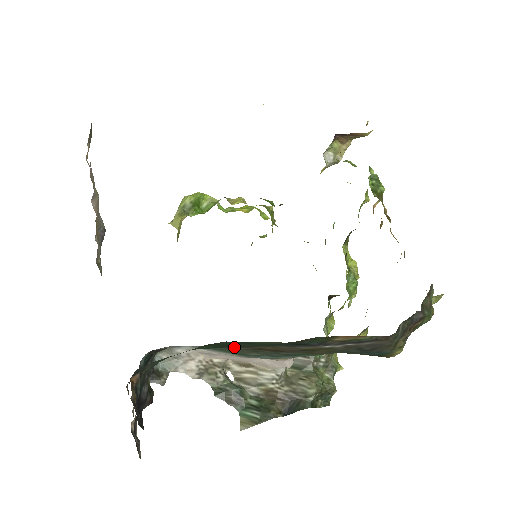
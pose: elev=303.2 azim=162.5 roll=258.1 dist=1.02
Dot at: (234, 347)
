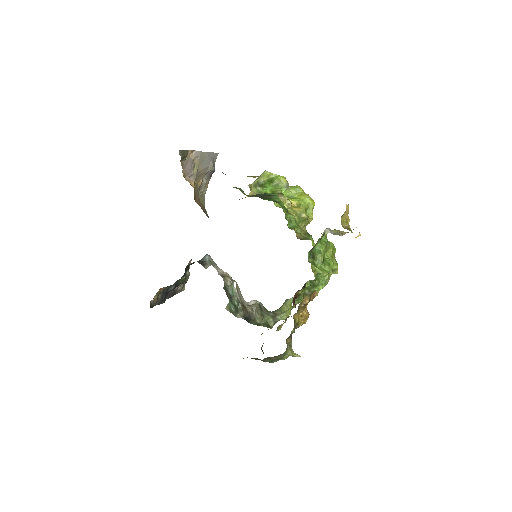
Dot at: occluded
